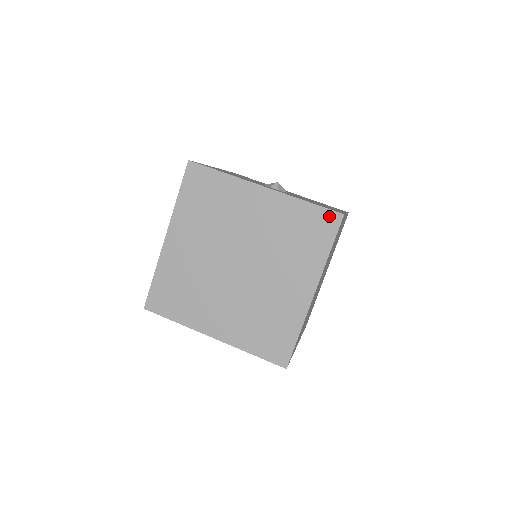
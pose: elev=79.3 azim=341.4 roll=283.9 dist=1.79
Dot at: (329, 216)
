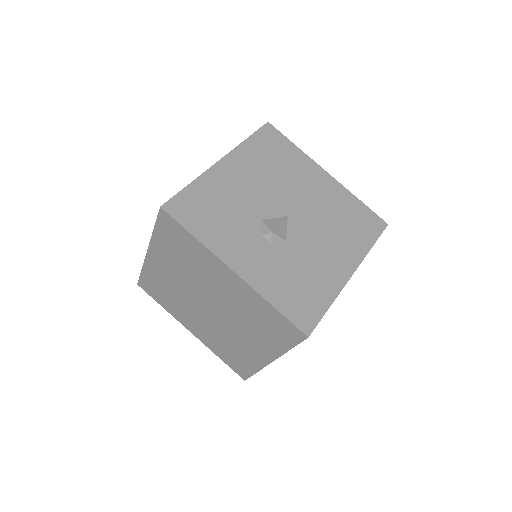
Dot at: (293, 329)
